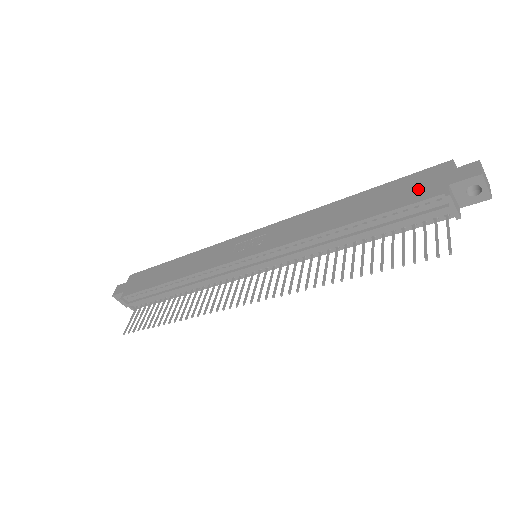
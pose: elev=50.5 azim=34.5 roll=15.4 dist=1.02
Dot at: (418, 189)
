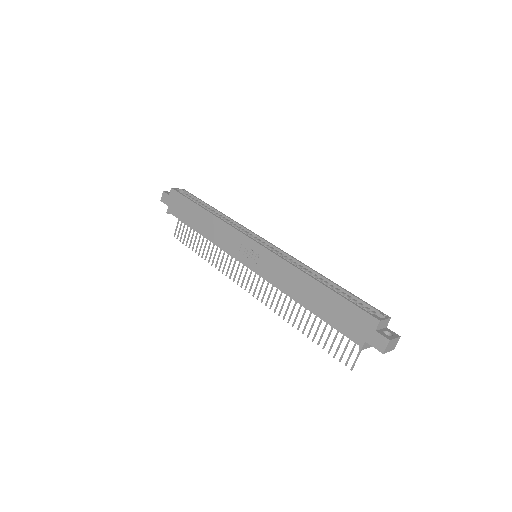
Dot at: (350, 325)
